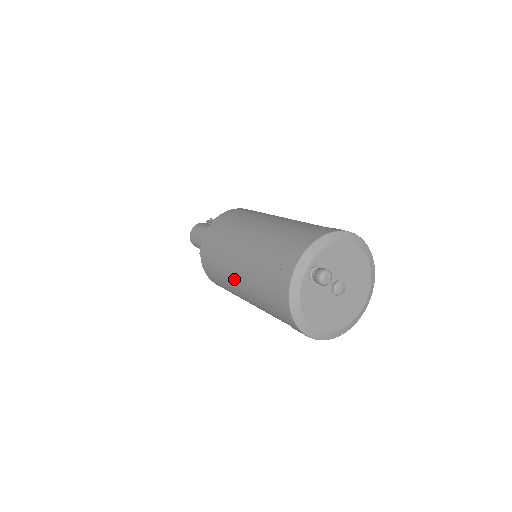
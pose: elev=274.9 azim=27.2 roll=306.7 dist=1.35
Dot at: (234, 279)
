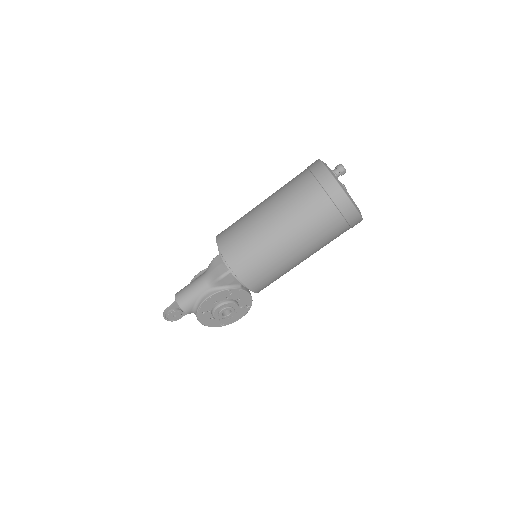
Dot at: (280, 235)
